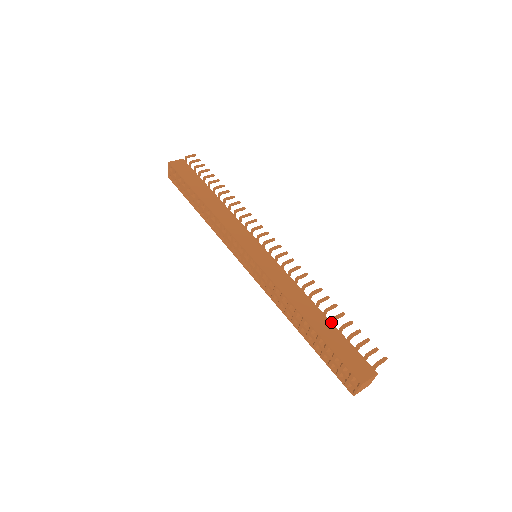
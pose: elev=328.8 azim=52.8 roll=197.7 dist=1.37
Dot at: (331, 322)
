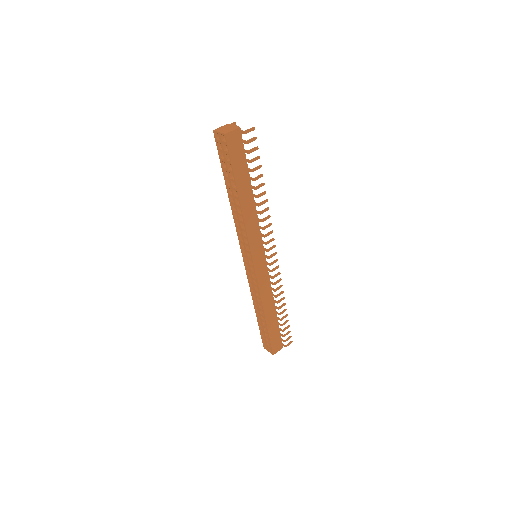
Dot at: (277, 318)
